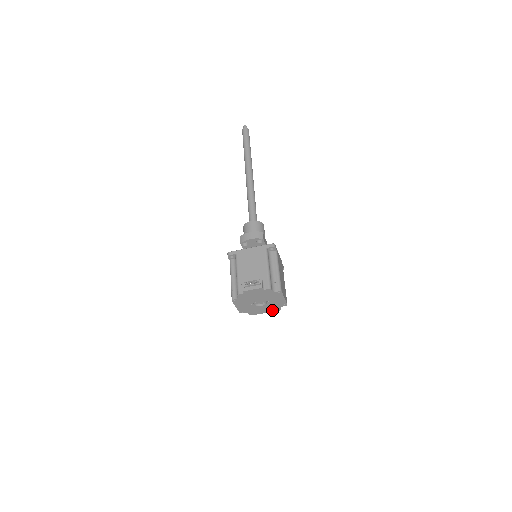
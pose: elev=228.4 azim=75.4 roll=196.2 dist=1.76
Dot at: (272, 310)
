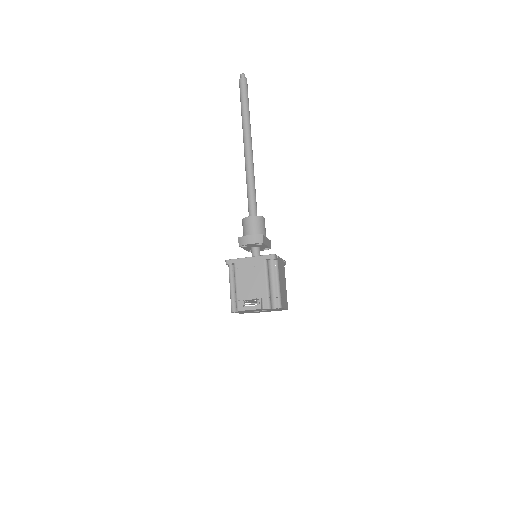
Dot at: occluded
